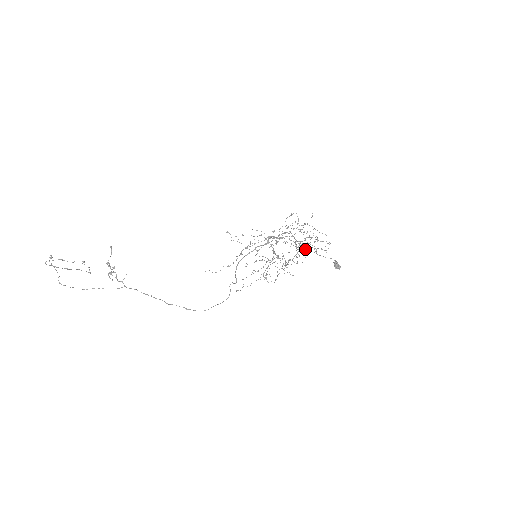
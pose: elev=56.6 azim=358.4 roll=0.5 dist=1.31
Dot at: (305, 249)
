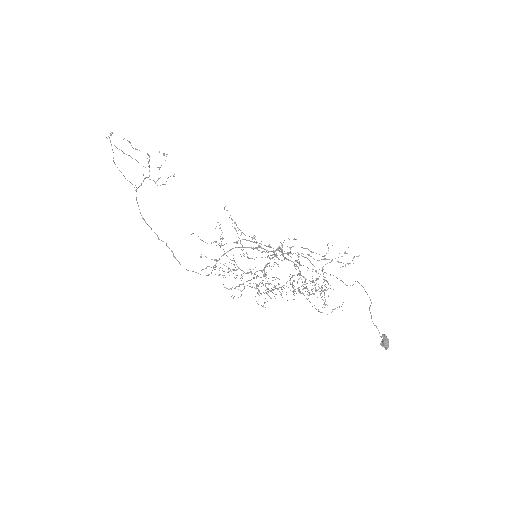
Dot at: (293, 290)
